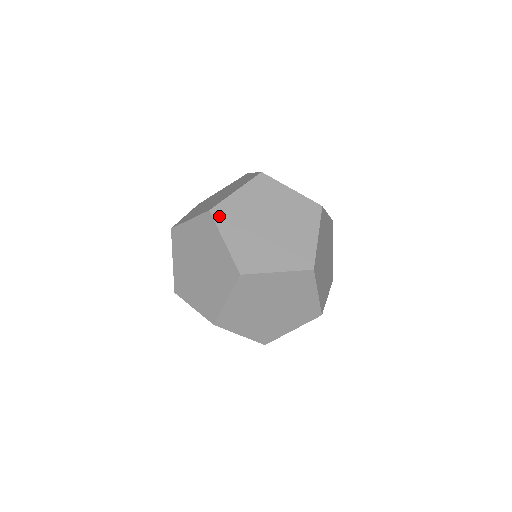
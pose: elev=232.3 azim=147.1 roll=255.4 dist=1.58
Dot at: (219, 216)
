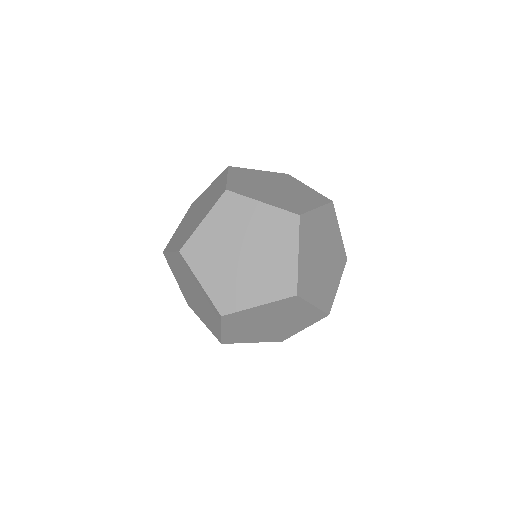
Dot at: (303, 226)
